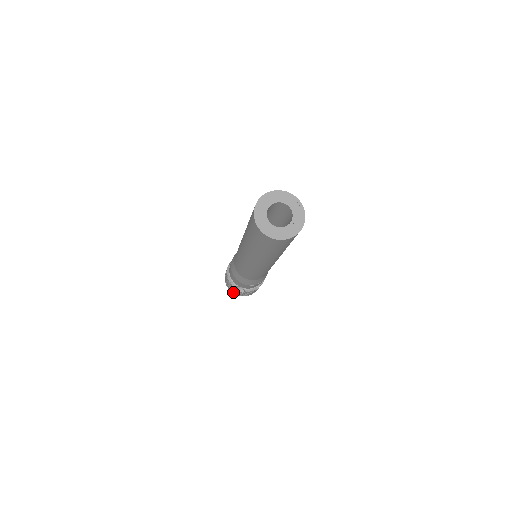
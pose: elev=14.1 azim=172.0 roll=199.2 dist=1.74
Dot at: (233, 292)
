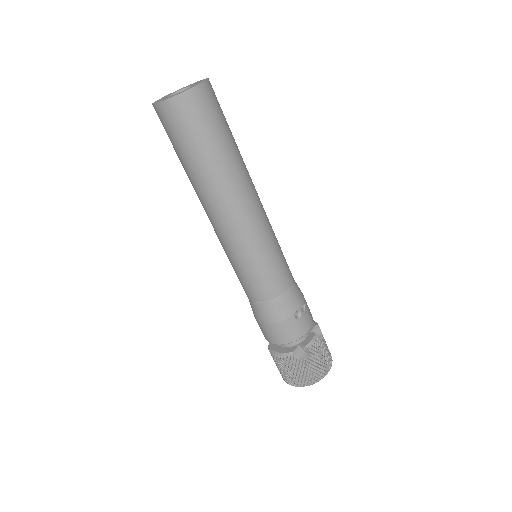
Dot at: (306, 381)
